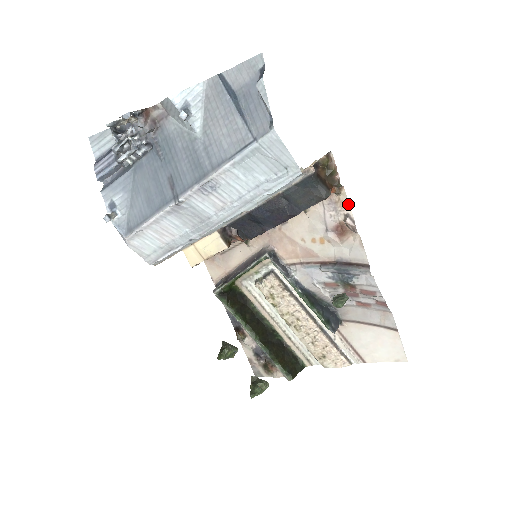
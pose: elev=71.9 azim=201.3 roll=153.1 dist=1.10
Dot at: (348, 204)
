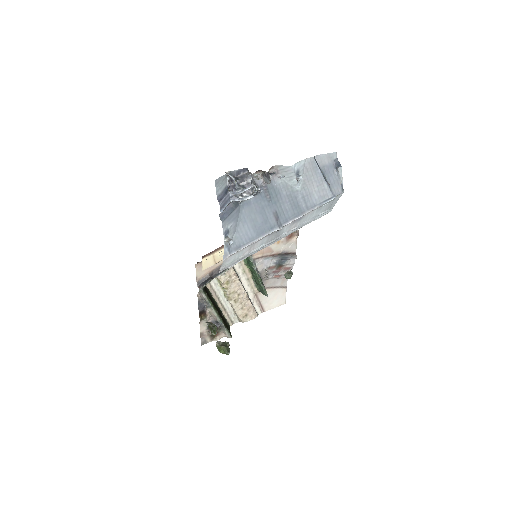
Dot at: occluded
